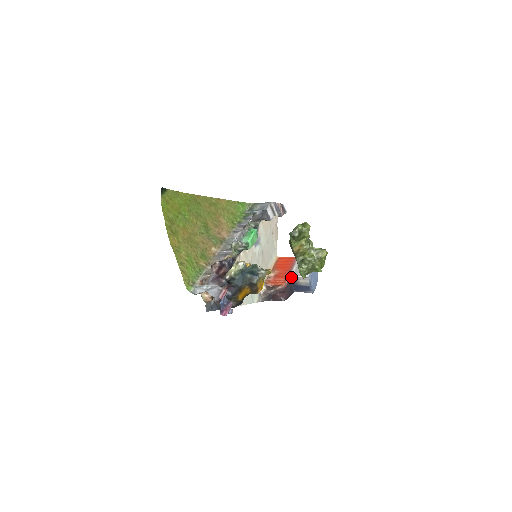
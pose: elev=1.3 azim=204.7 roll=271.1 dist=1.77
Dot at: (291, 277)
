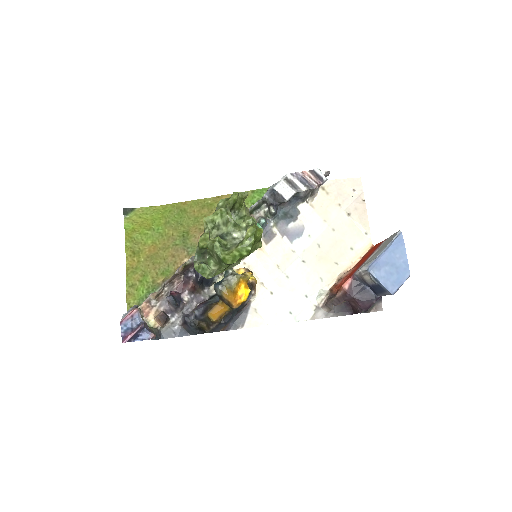
Dot at: (355, 274)
